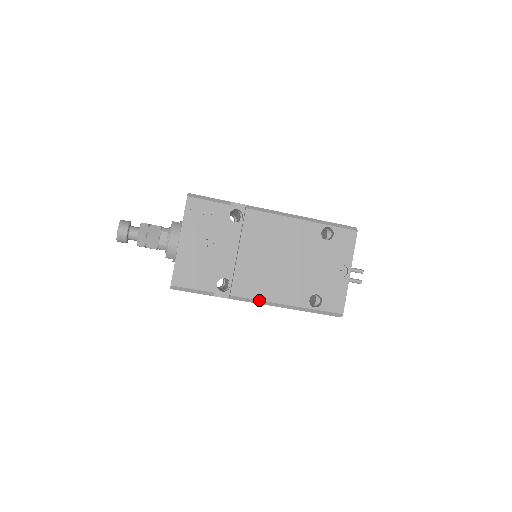
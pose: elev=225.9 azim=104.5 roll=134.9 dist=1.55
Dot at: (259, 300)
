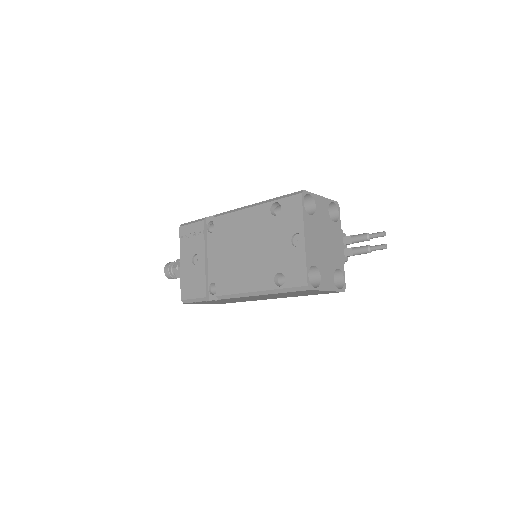
Dot at: (236, 294)
